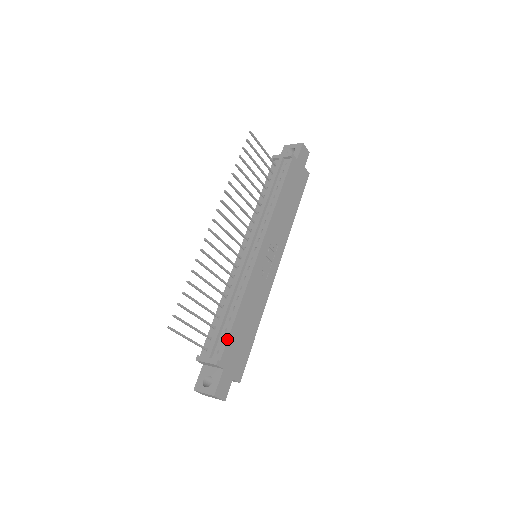
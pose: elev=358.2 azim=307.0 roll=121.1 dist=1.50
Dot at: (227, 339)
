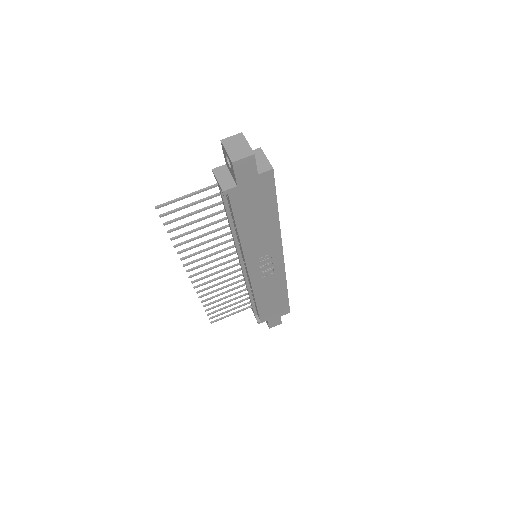
Dot at: (258, 314)
